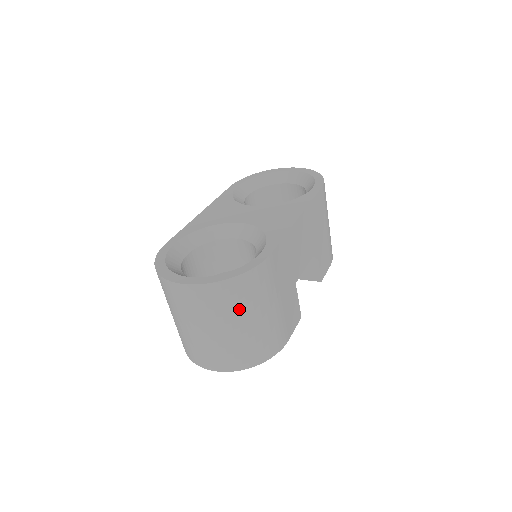
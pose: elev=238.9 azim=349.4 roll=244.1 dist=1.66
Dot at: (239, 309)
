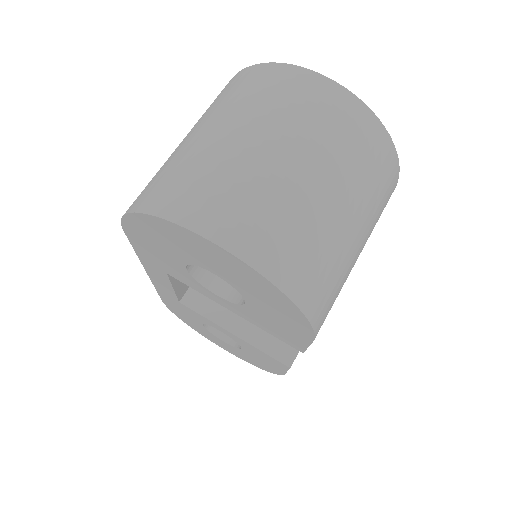
Dot at: (360, 180)
